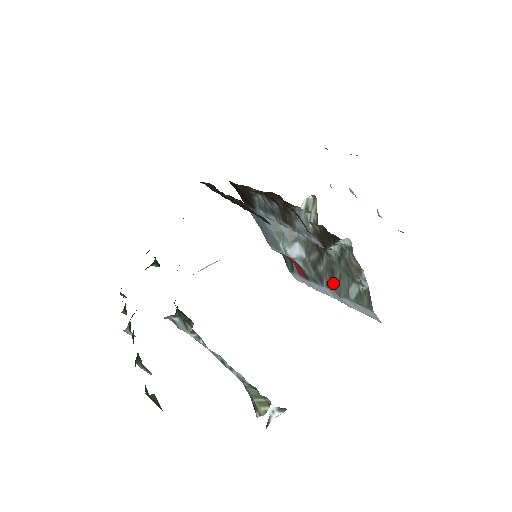
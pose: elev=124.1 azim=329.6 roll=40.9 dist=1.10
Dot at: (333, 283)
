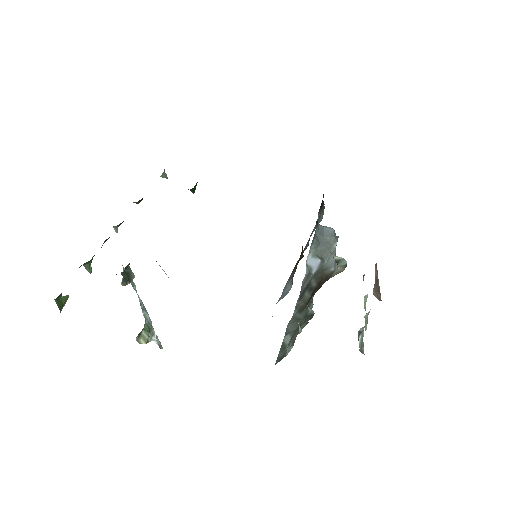
Dot at: (297, 313)
